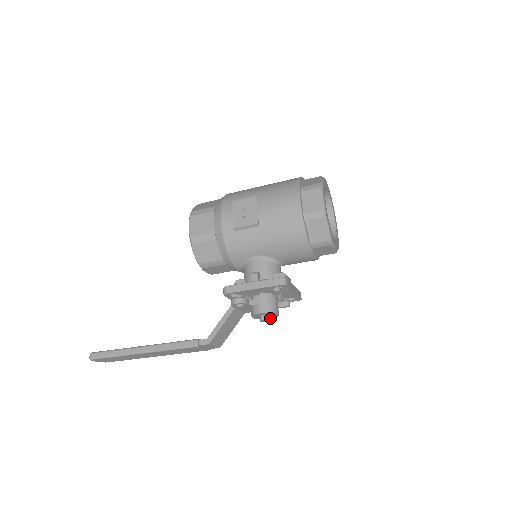
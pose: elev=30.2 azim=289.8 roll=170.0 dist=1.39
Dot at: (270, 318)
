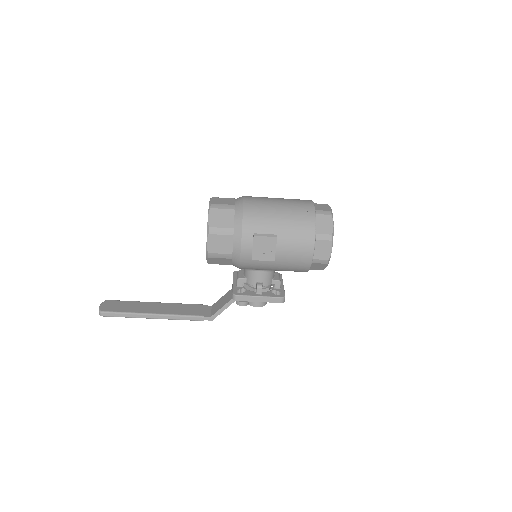
Dot at: occluded
